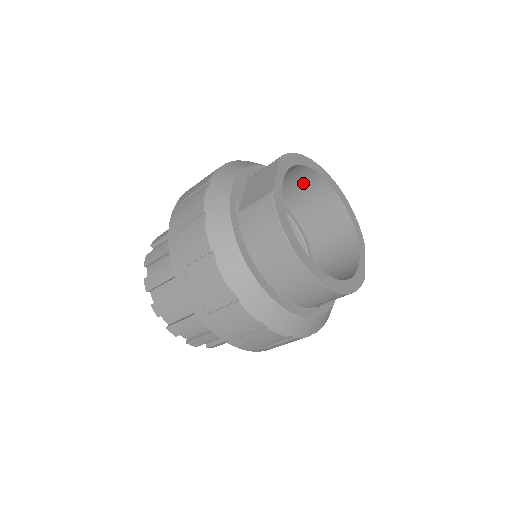
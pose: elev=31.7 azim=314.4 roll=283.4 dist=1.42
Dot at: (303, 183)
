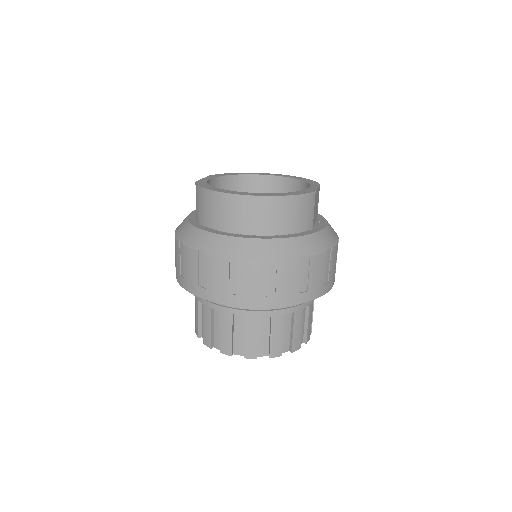
Dot at: (258, 191)
